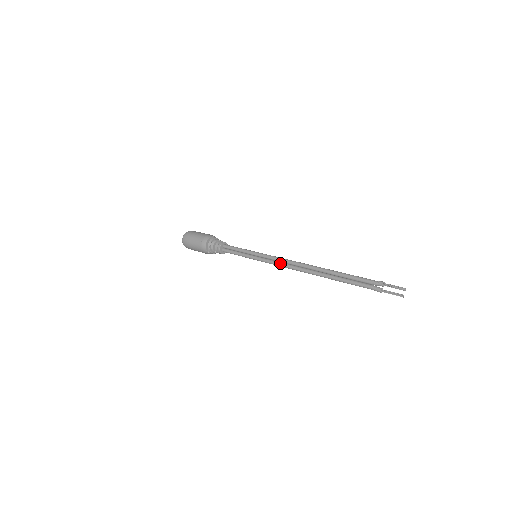
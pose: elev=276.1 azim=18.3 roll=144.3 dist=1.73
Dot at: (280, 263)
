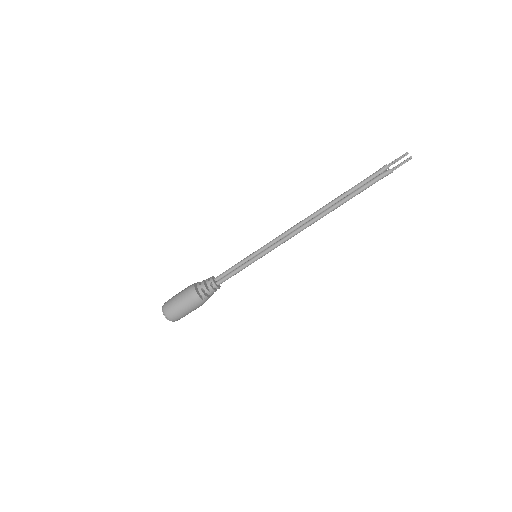
Dot at: (285, 236)
